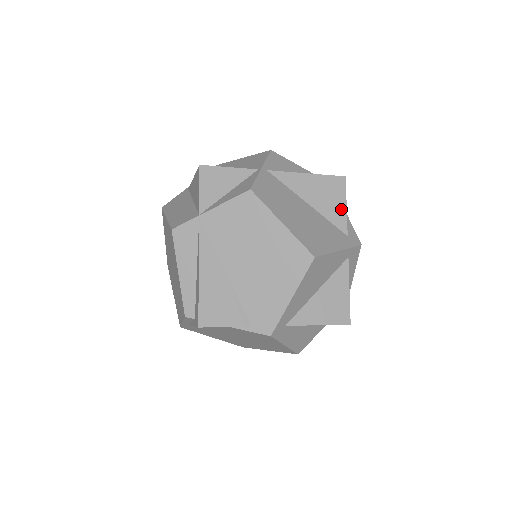
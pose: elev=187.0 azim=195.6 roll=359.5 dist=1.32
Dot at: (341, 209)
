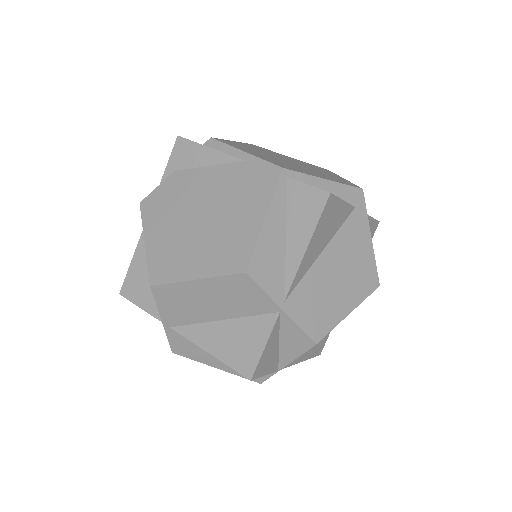
Dot at: (342, 209)
